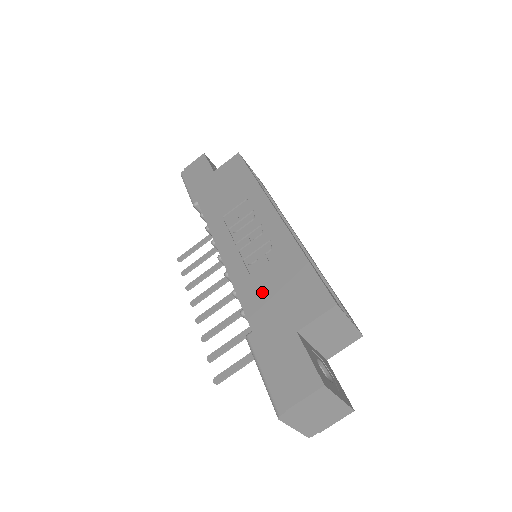
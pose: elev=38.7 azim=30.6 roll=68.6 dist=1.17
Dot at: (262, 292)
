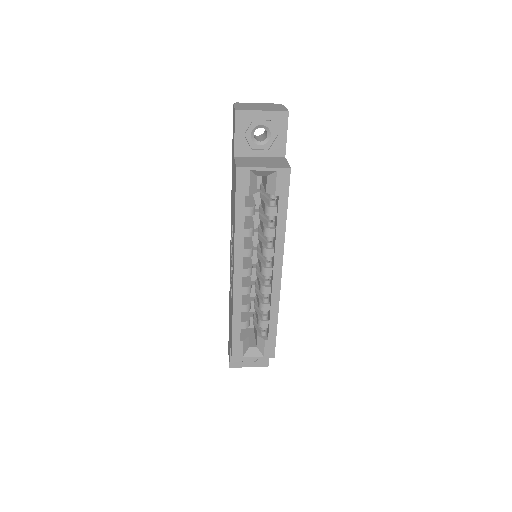
Dot at: (230, 304)
